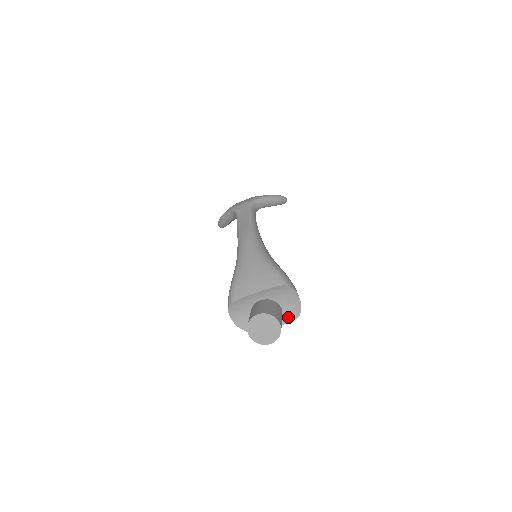
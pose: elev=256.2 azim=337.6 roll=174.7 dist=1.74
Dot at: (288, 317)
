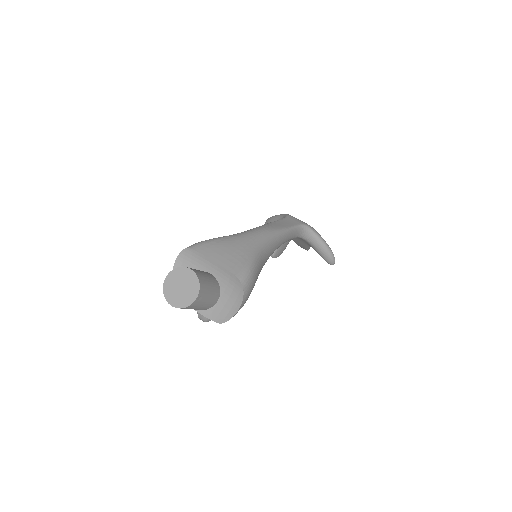
Dot at: (214, 314)
